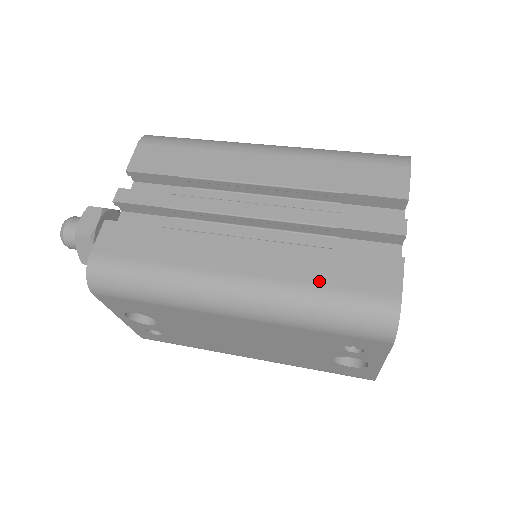
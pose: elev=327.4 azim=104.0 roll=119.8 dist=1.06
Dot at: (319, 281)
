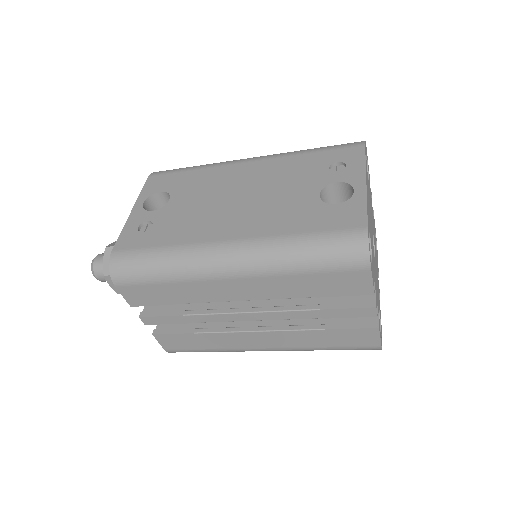
Dot at: occluded
